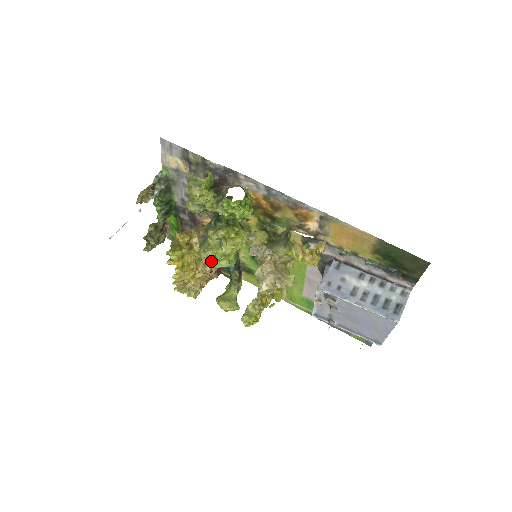
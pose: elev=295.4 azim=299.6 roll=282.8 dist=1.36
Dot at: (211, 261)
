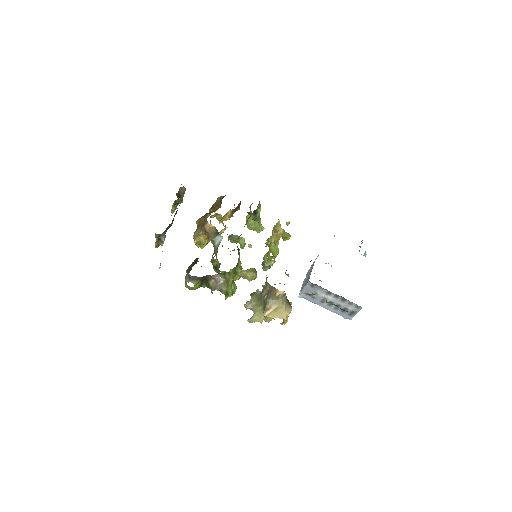
Dot at: (229, 215)
